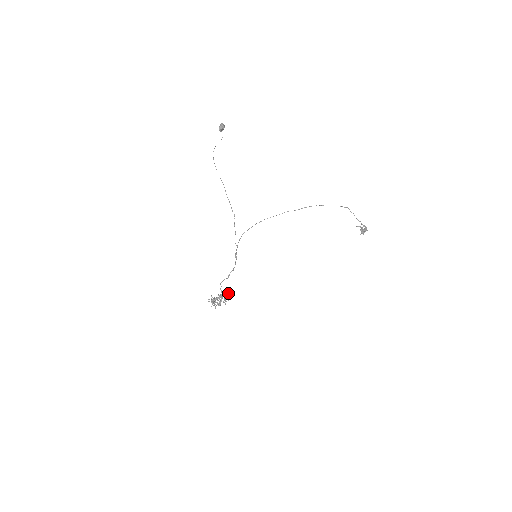
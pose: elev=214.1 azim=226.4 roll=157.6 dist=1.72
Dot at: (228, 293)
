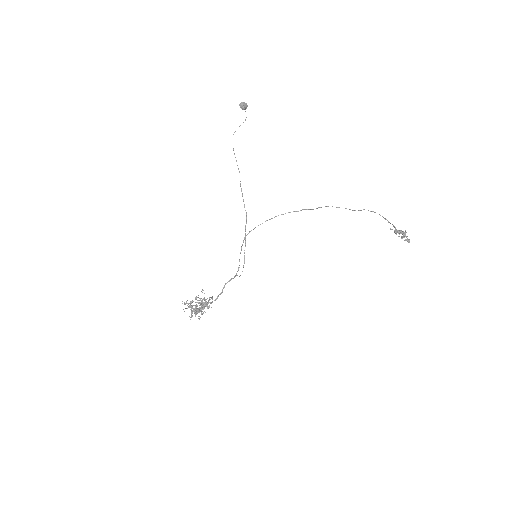
Dot at: (210, 297)
